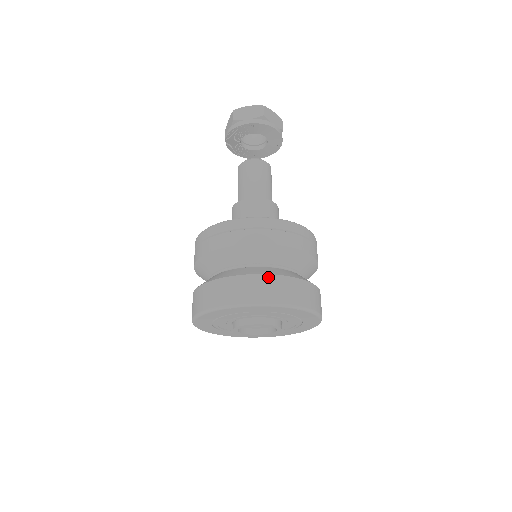
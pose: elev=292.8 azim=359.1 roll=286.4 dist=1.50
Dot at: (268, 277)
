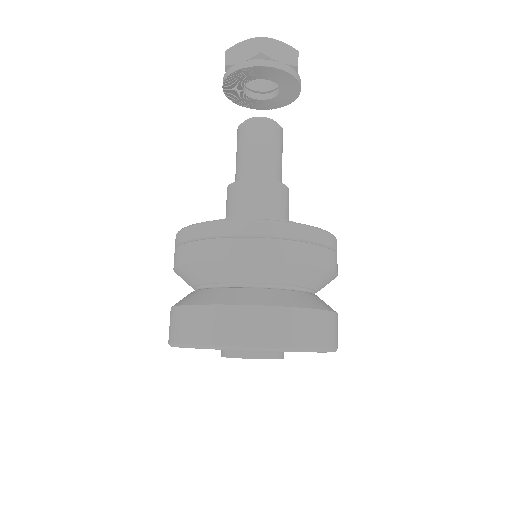
Dot at: (323, 314)
